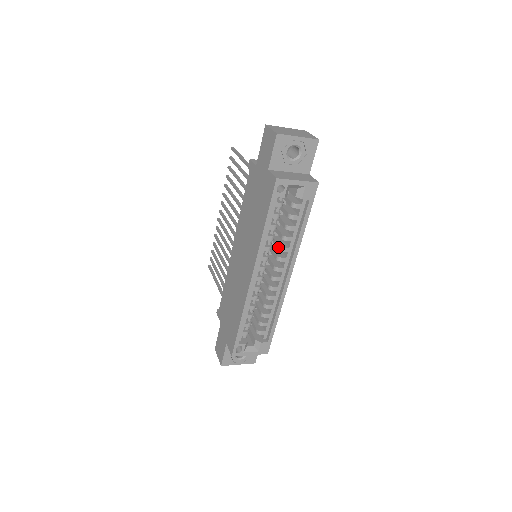
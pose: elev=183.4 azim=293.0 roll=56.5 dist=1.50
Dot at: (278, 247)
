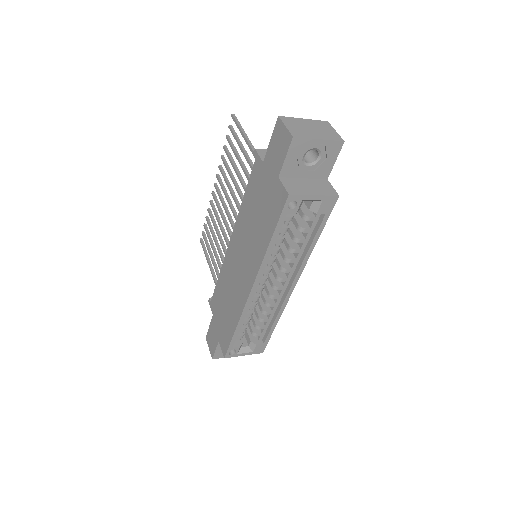
Dot at: (283, 257)
